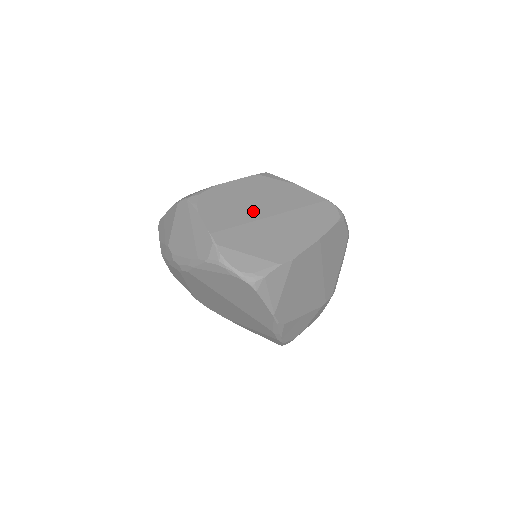
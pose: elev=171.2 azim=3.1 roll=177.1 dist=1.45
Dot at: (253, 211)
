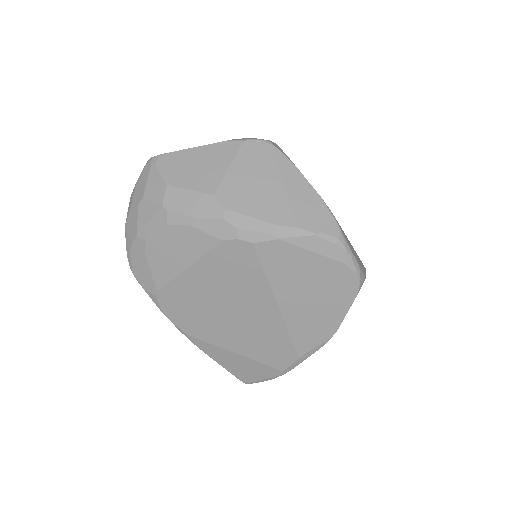
Dot at: occluded
